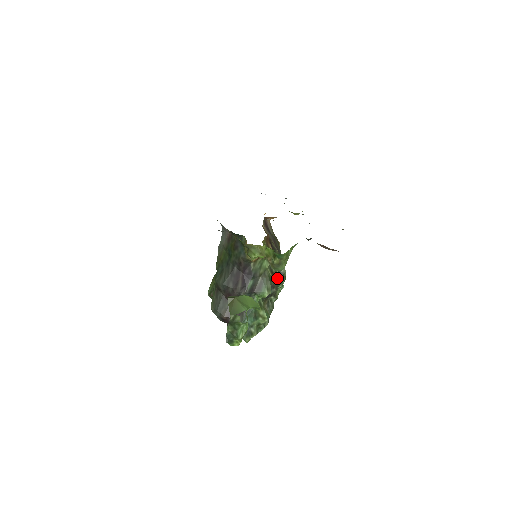
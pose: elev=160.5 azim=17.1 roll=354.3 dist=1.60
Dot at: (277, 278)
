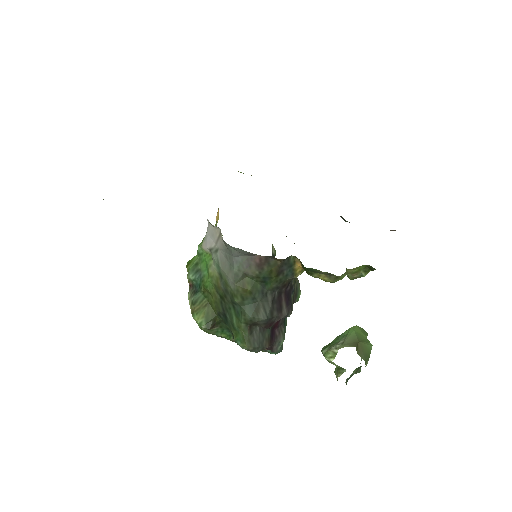
Dot at: occluded
